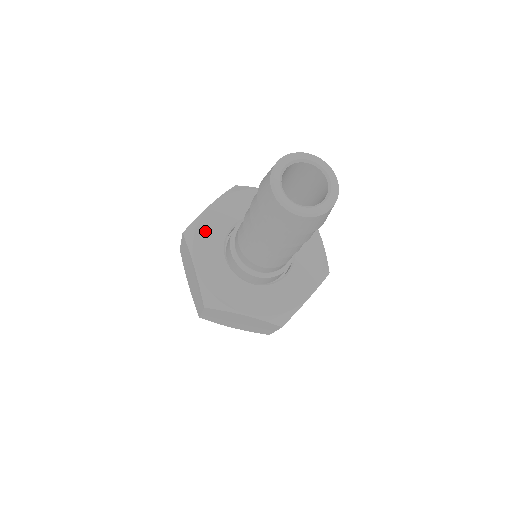
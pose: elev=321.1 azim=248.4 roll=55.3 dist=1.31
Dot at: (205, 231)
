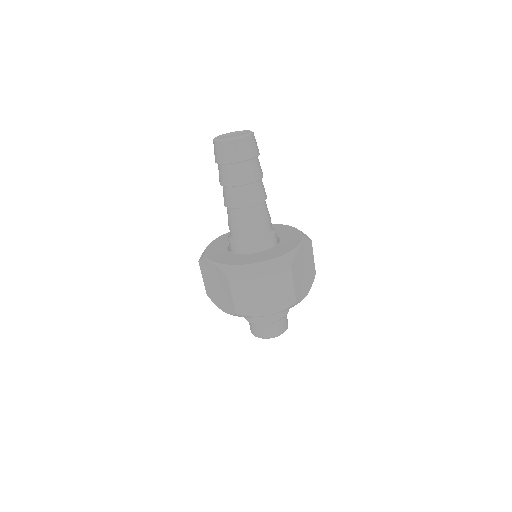
Dot at: occluded
